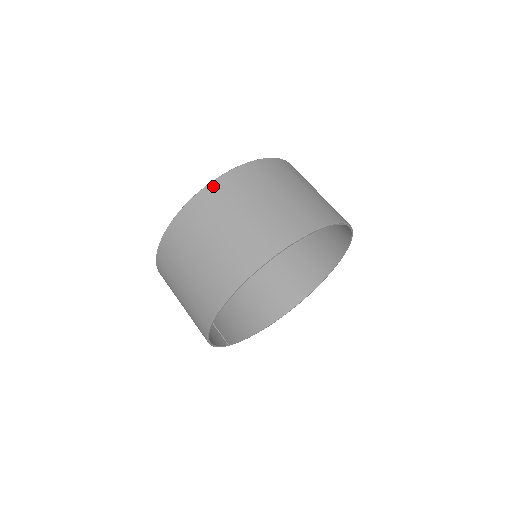
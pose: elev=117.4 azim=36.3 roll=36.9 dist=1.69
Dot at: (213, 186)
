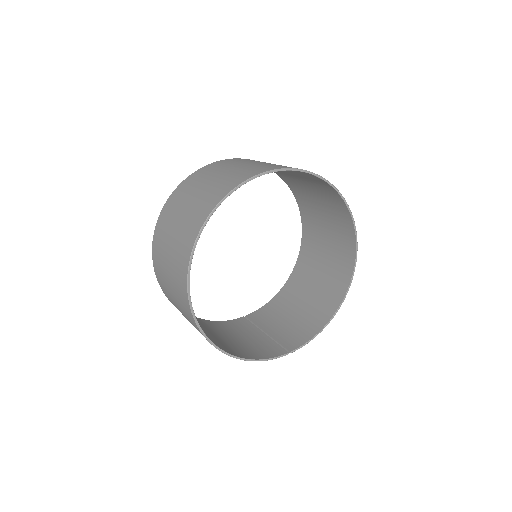
Dot at: (157, 228)
